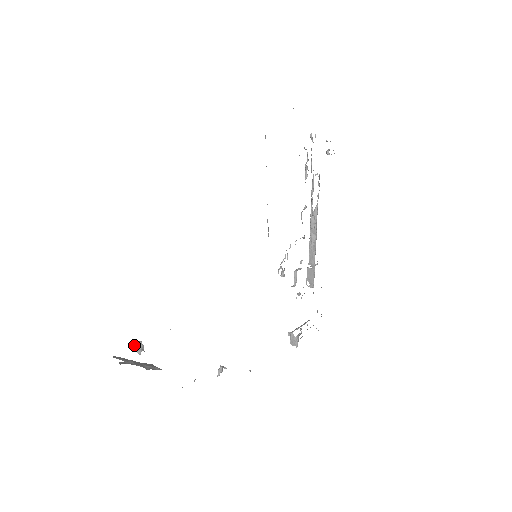
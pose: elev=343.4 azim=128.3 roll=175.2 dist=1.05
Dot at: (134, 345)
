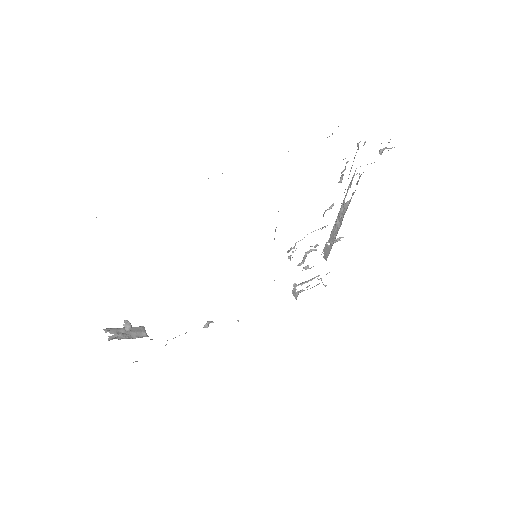
Dot at: (124, 322)
